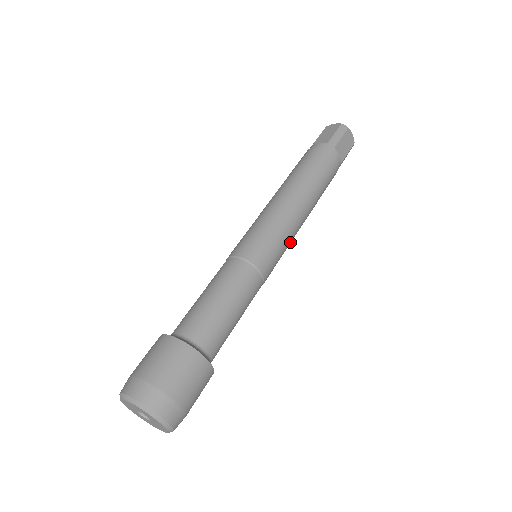
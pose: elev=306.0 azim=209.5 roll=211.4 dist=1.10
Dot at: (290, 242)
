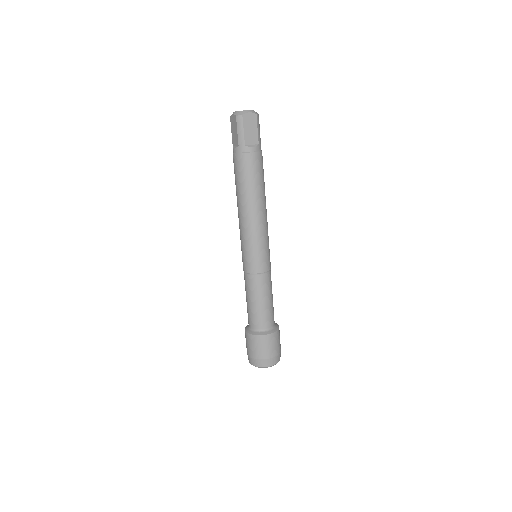
Dot at: (266, 235)
